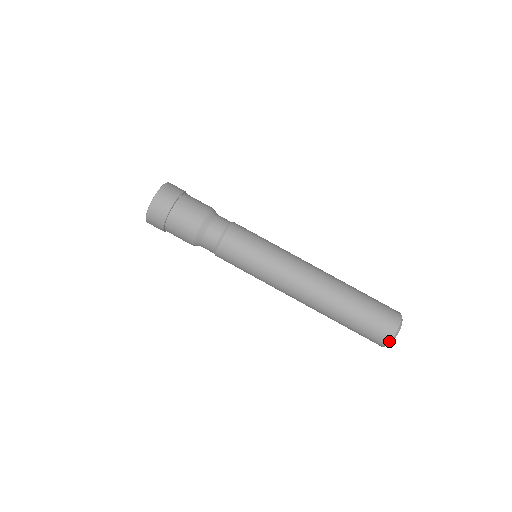
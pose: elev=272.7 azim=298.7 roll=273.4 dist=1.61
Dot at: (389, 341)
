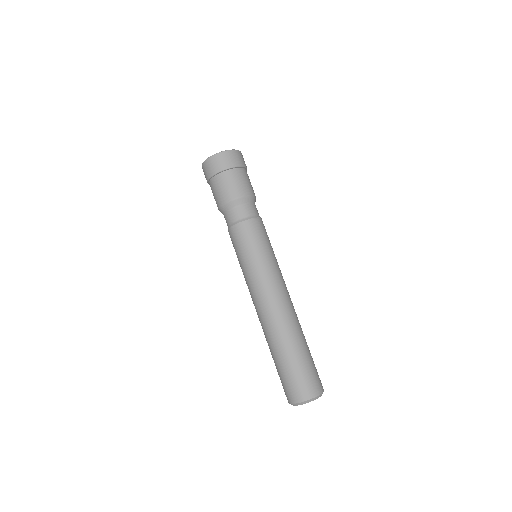
Dot at: (288, 402)
